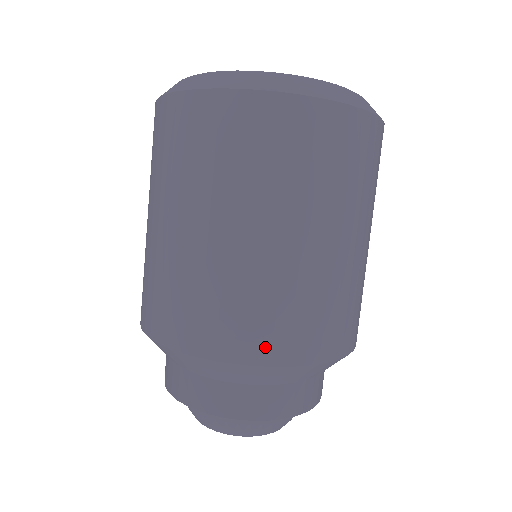
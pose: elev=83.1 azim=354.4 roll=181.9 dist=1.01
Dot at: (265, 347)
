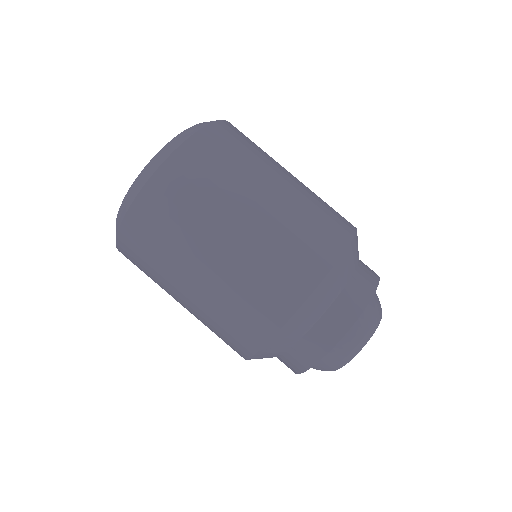
Dot at: (310, 271)
